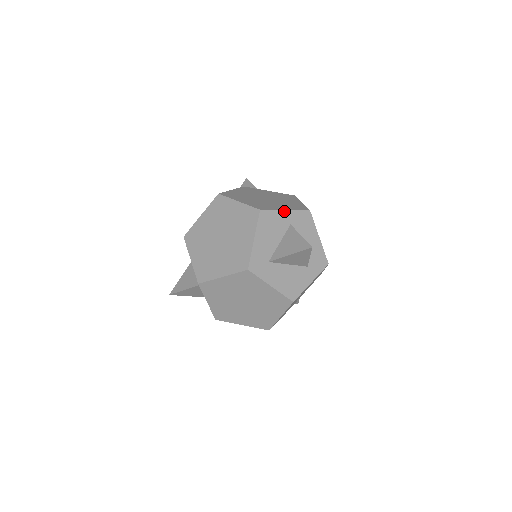
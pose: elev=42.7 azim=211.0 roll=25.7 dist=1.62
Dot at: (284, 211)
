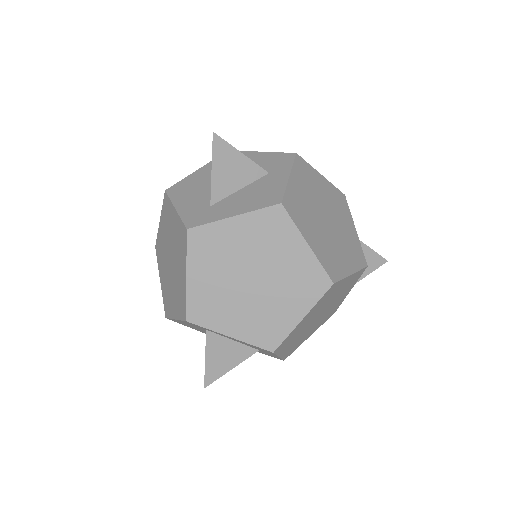
Dot at: (196, 172)
